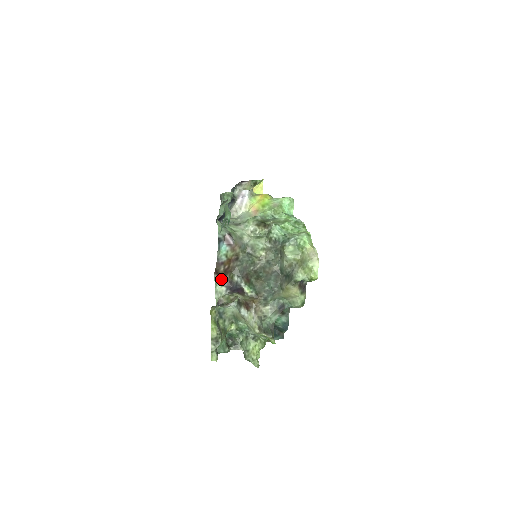
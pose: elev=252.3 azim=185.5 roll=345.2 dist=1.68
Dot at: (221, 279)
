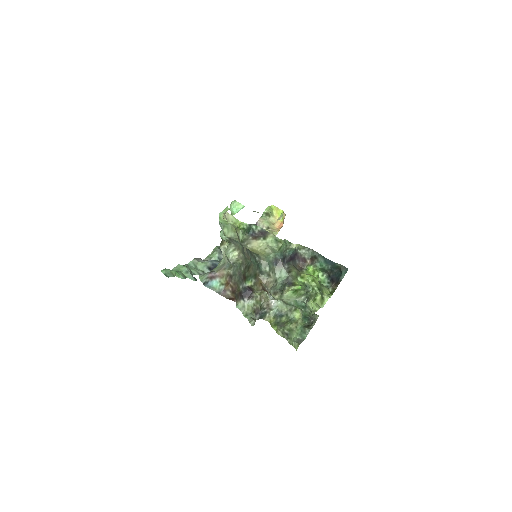
Dot at: (236, 299)
